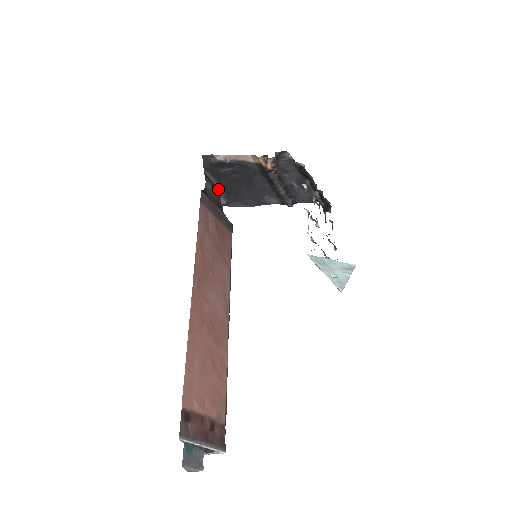
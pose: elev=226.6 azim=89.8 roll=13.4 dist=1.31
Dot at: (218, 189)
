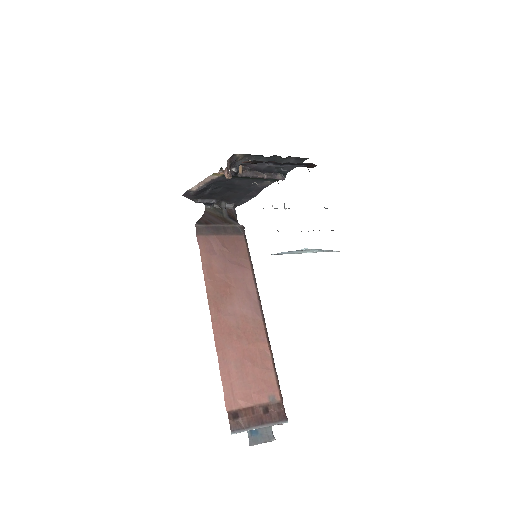
Dot at: (218, 203)
